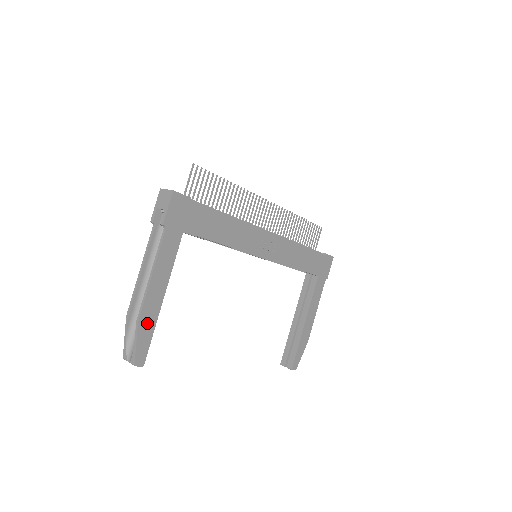
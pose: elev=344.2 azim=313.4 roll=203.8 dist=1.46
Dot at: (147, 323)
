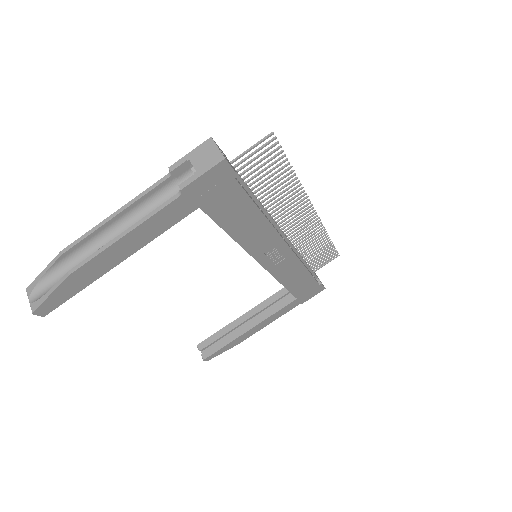
Dot at: (80, 279)
